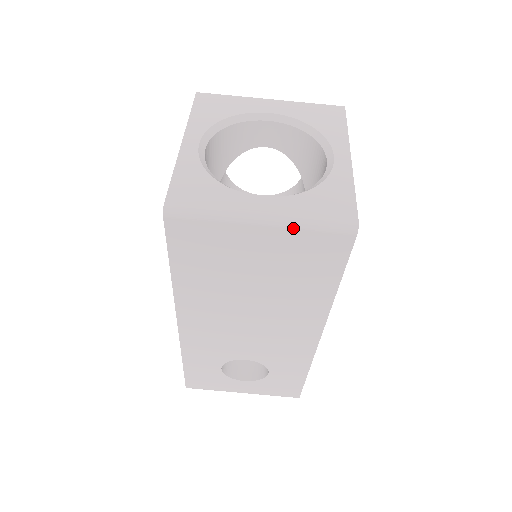
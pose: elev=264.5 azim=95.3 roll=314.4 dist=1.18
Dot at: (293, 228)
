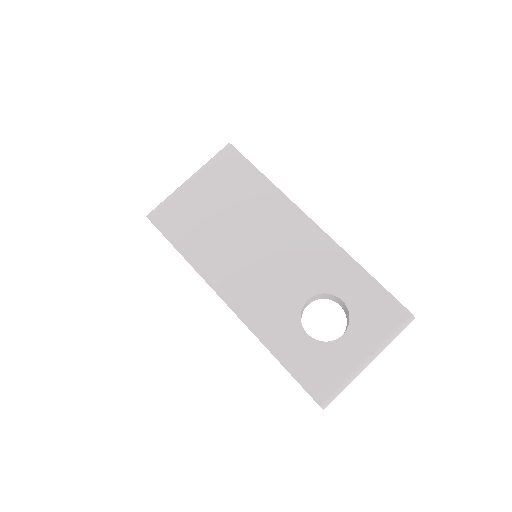
Dot at: (204, 168)
